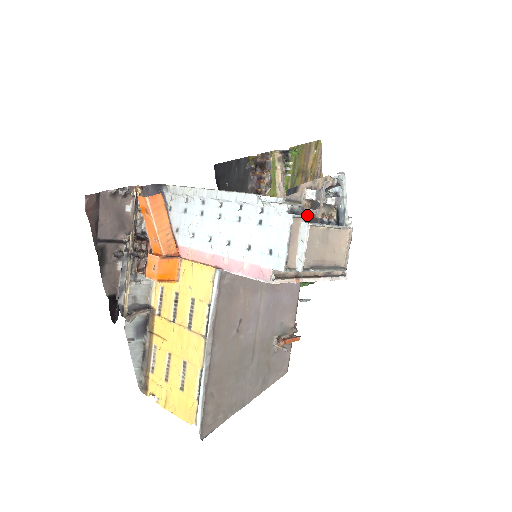
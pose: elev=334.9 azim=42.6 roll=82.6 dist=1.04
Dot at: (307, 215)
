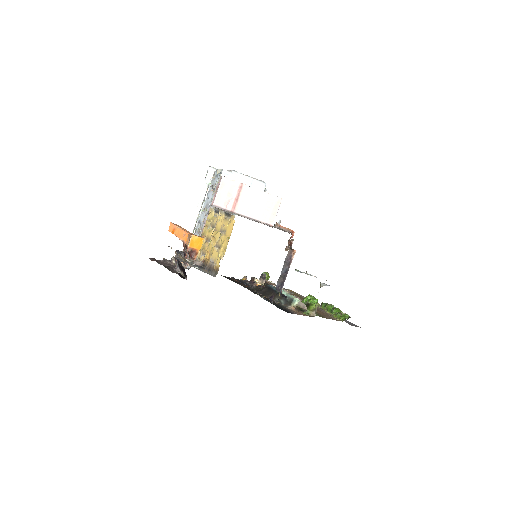
Dot at: occluded
